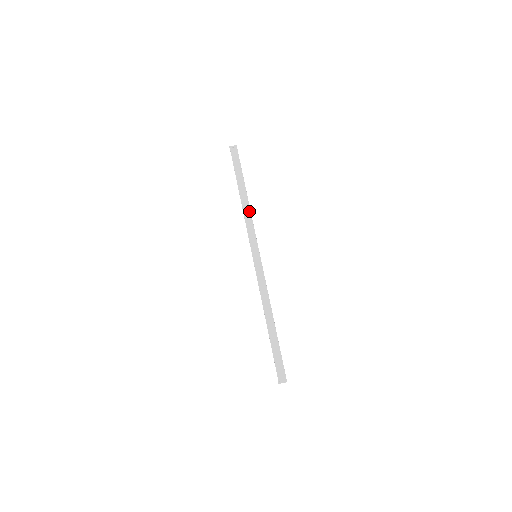
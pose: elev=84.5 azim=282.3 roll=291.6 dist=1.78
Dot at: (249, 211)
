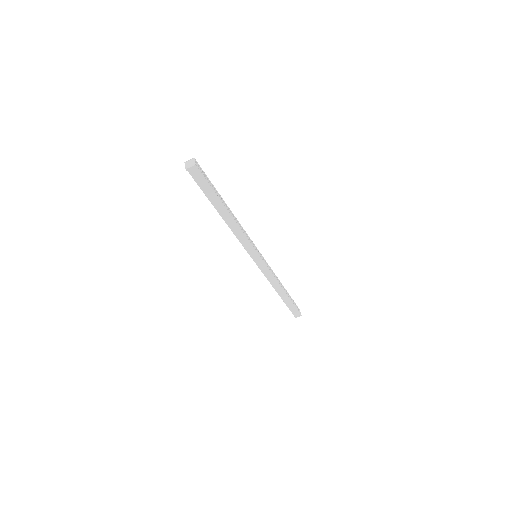
Dot at: (238, 229)
